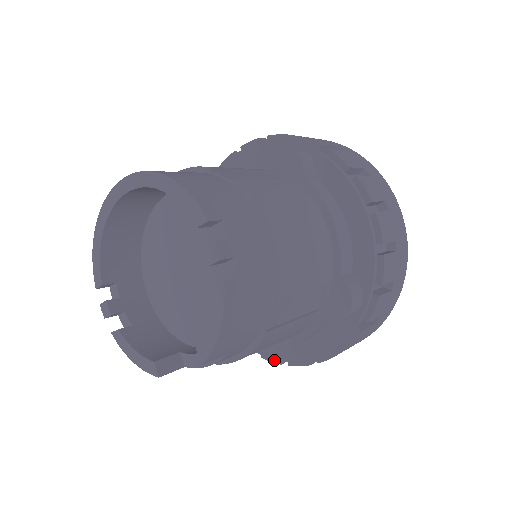
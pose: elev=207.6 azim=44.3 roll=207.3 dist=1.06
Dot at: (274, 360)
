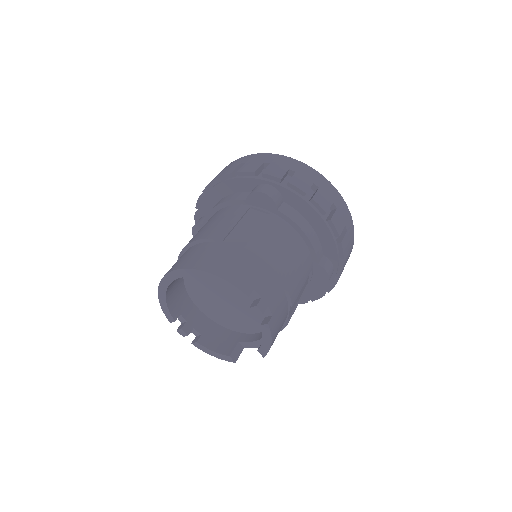
Dot at: occluded
